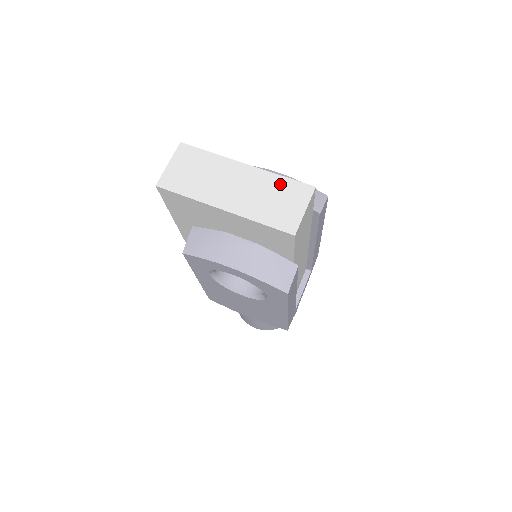
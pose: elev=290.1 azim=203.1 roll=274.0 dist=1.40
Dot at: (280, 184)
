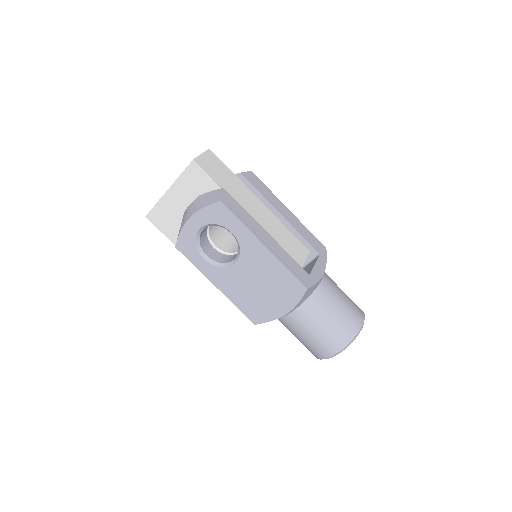
Dot at: occluded
